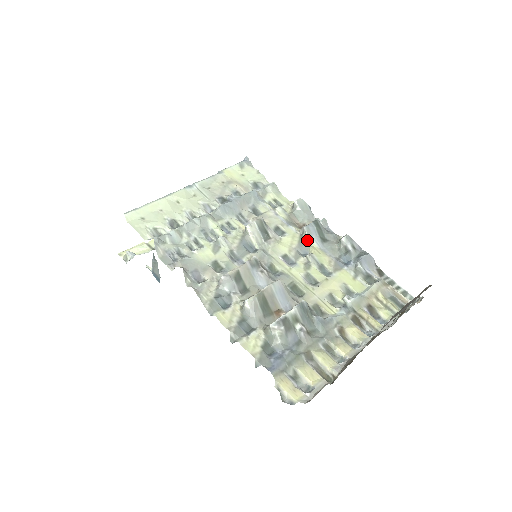
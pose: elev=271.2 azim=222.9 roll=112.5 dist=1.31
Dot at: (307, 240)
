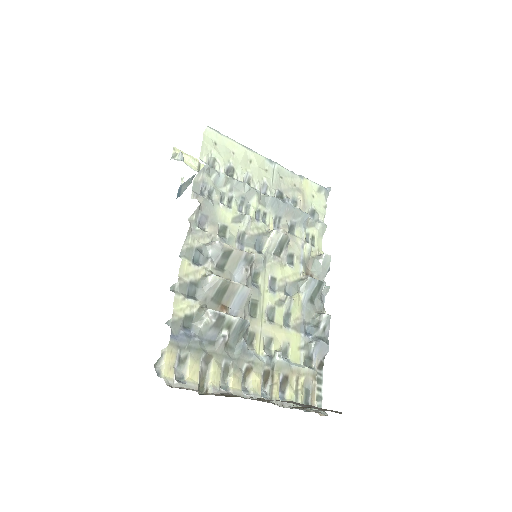
Dot at: (301, 287)
